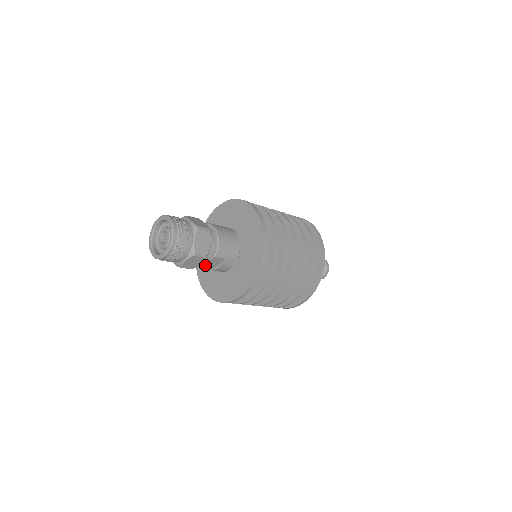
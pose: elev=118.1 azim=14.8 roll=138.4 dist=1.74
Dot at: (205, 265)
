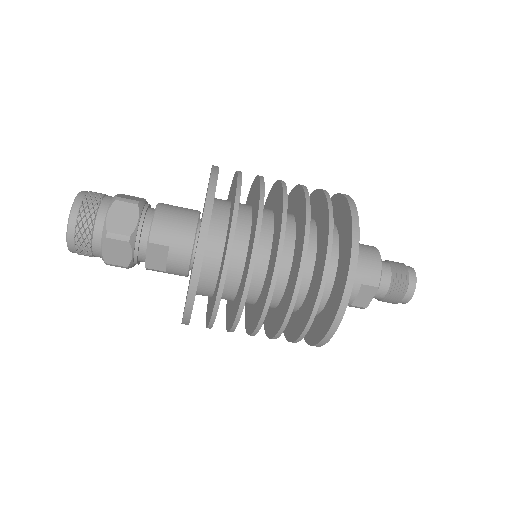
Dot at: (146, 261)
